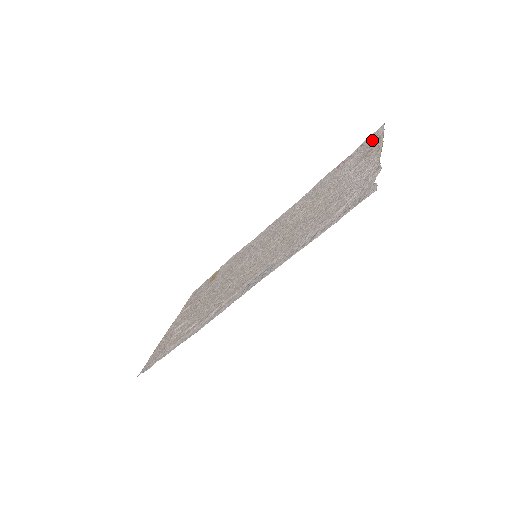
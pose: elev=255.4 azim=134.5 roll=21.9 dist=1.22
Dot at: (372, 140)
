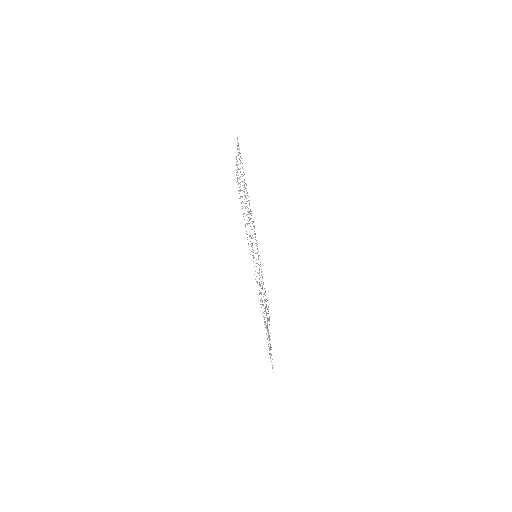
Dot at: occluded
